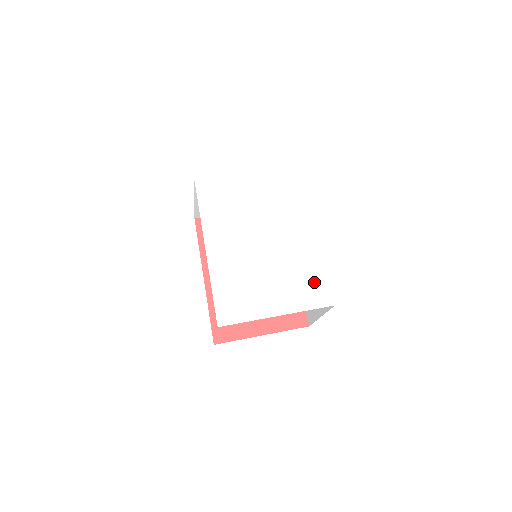
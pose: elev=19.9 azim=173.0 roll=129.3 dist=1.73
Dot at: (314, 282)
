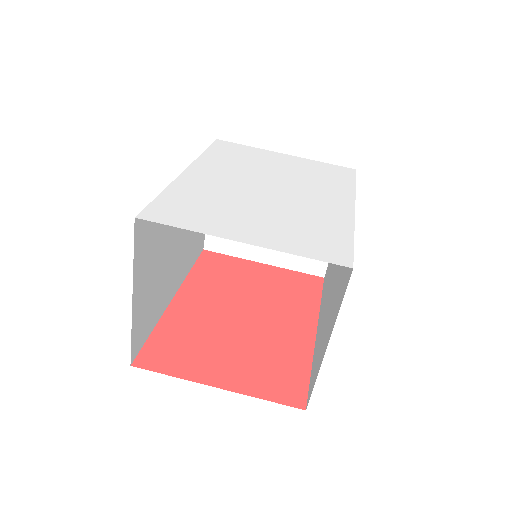
Dot at: (326, 238)
